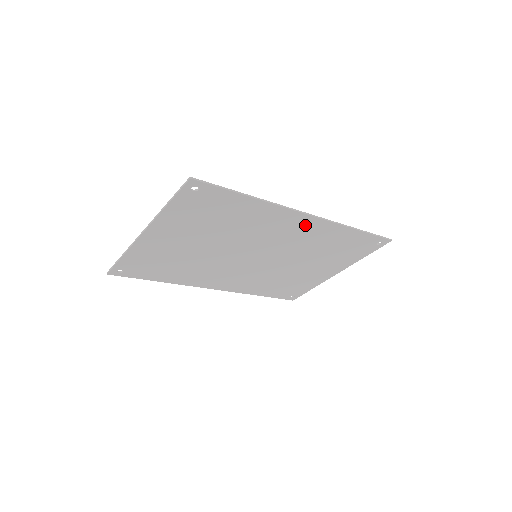
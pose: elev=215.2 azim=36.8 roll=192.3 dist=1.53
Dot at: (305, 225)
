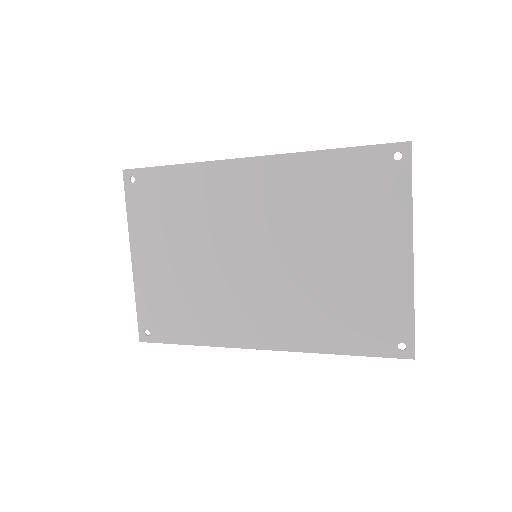
Dot at: (260, 175)
